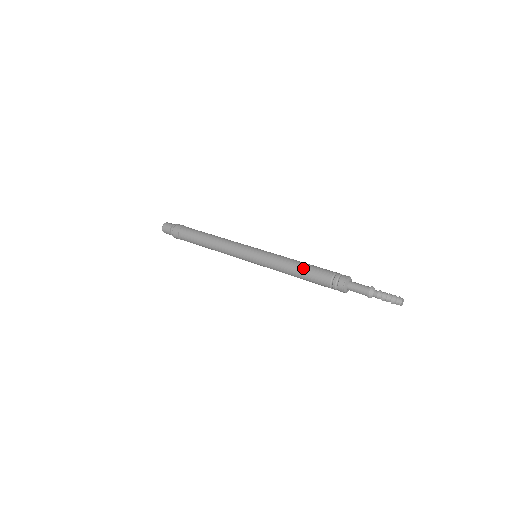
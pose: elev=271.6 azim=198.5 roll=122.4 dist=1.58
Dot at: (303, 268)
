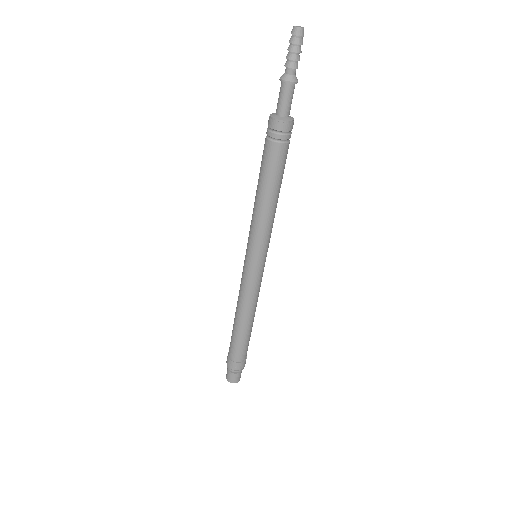
Dot at: (258, 180)
